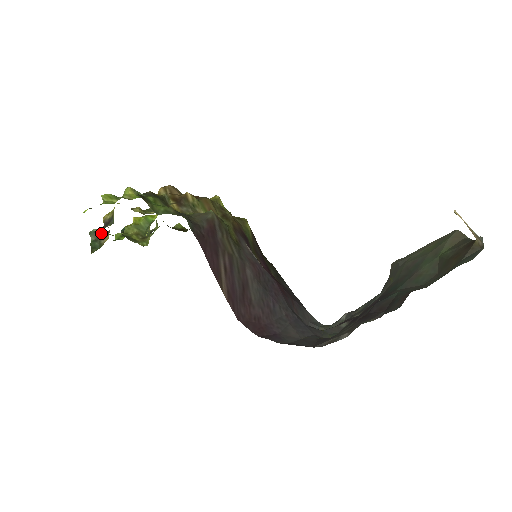
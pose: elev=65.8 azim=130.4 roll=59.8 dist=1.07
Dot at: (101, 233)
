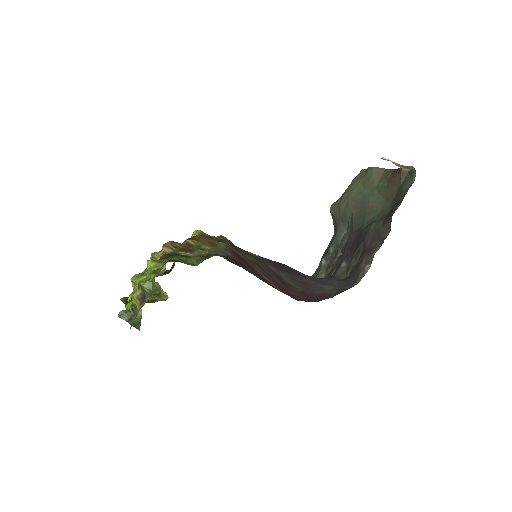
Dot at: (130, 311)
